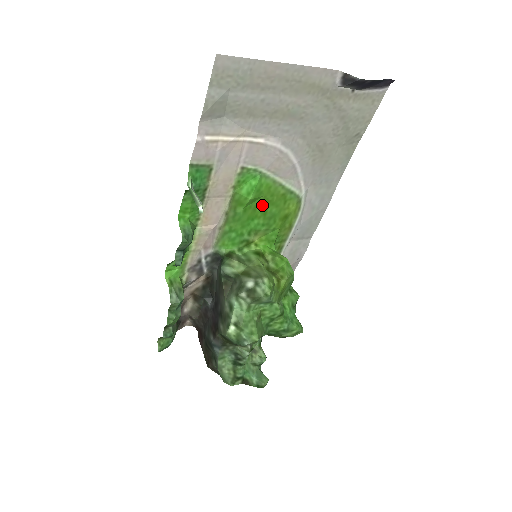
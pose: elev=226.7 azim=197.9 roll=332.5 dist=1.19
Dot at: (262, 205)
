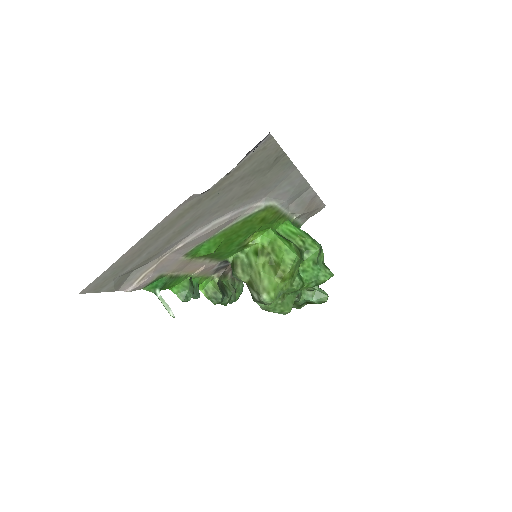
Dot at: (230, 238)
